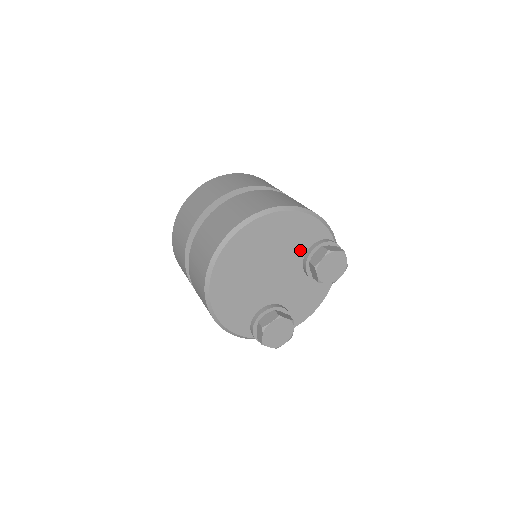
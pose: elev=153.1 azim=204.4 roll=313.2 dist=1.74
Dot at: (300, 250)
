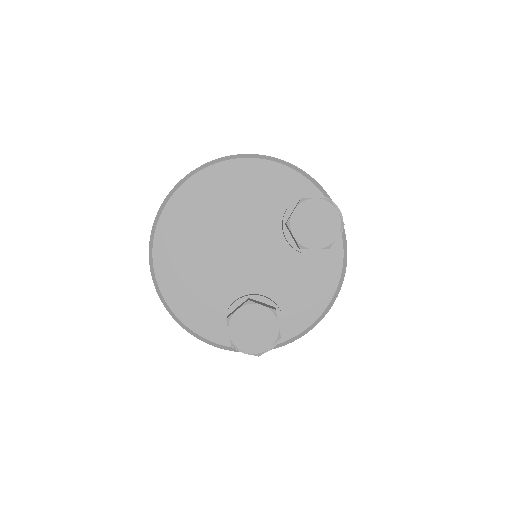
Dot at: (273, 212)
